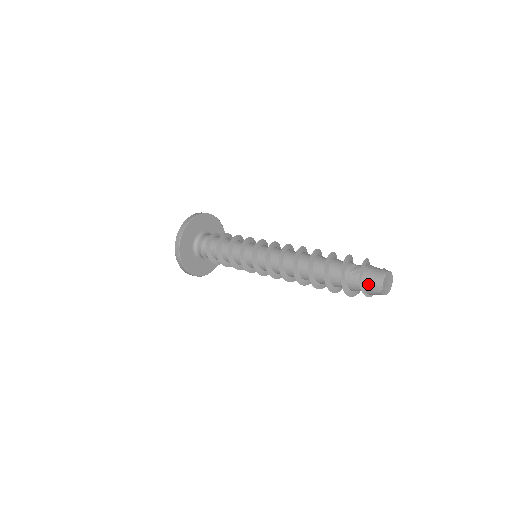
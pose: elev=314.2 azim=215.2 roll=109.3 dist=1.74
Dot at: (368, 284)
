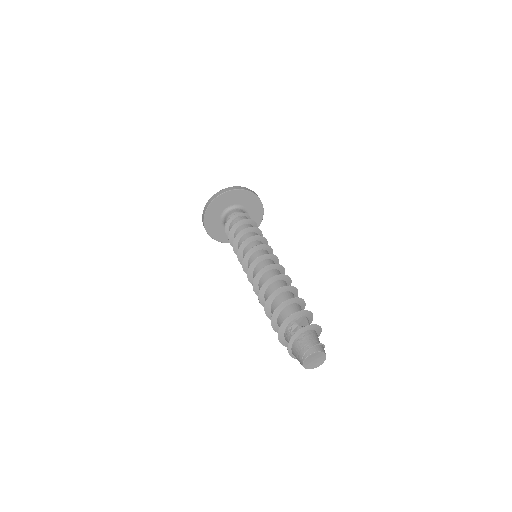
Dot at: (295, 354)
